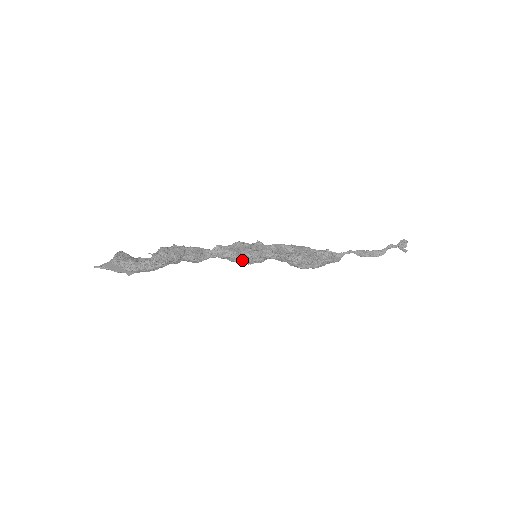
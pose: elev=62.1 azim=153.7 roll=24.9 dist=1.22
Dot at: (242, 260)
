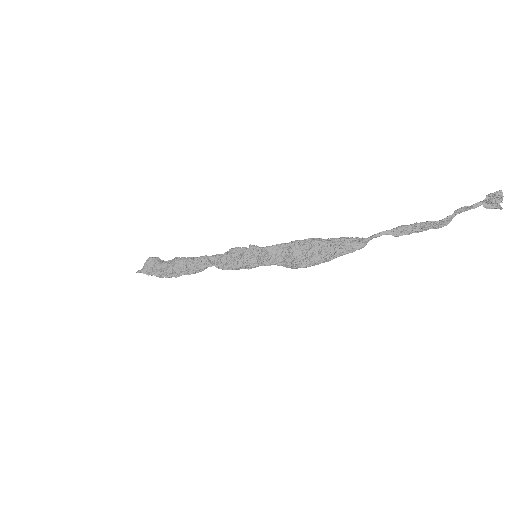
Dot at: (236, 269)
